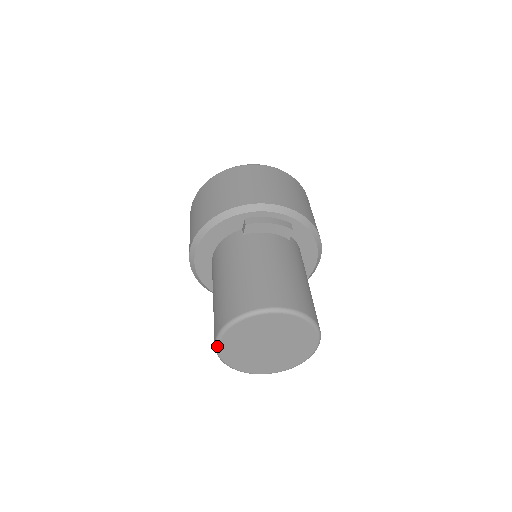
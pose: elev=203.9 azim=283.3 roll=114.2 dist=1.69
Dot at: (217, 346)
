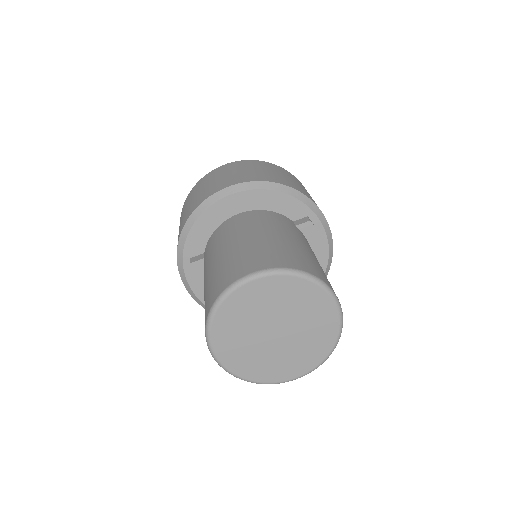
Dot at: (247, 280)
